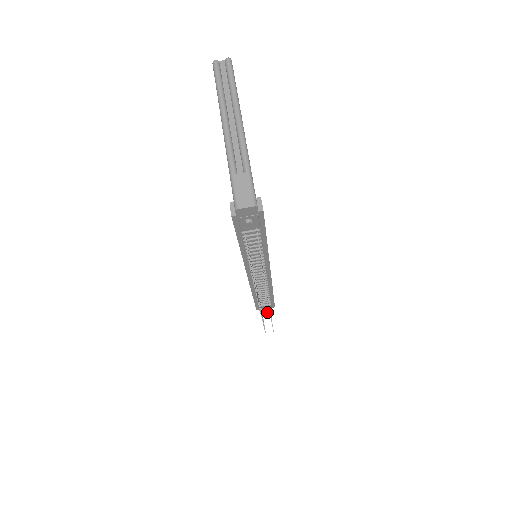
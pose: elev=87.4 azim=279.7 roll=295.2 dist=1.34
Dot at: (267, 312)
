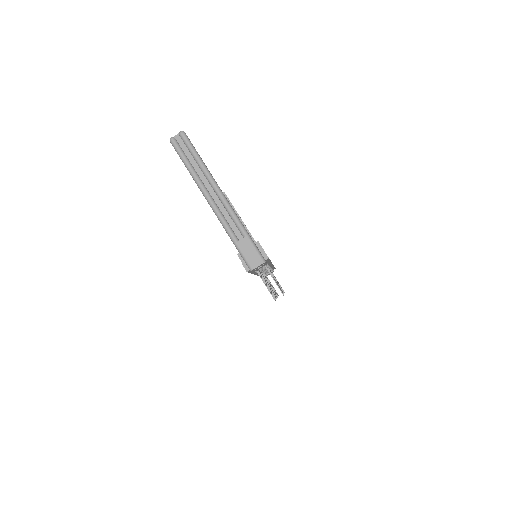
Dot at: occluded
